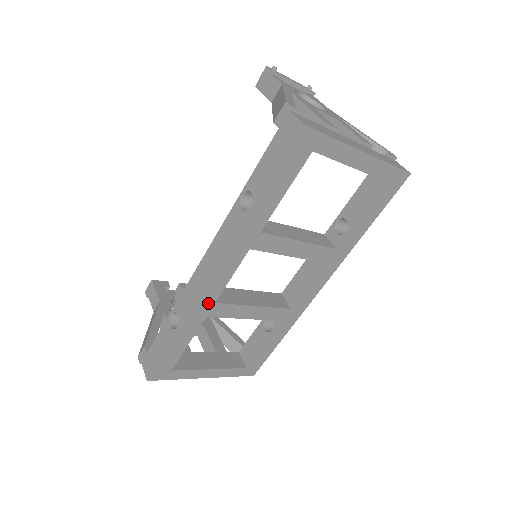
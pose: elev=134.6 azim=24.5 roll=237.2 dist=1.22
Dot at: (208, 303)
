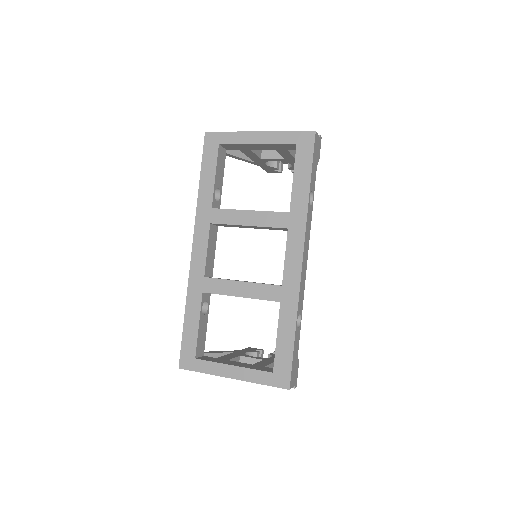
Dot at: (199, 277)
